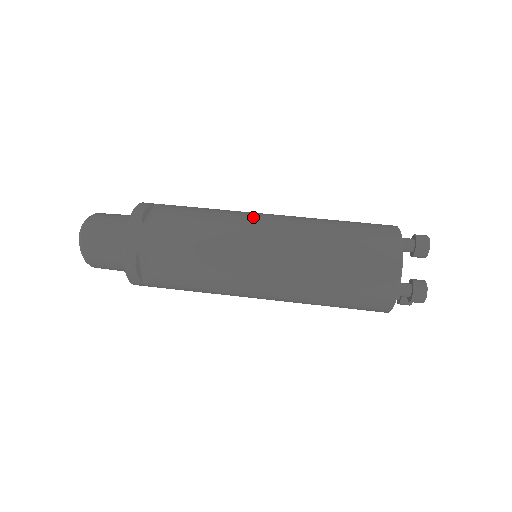
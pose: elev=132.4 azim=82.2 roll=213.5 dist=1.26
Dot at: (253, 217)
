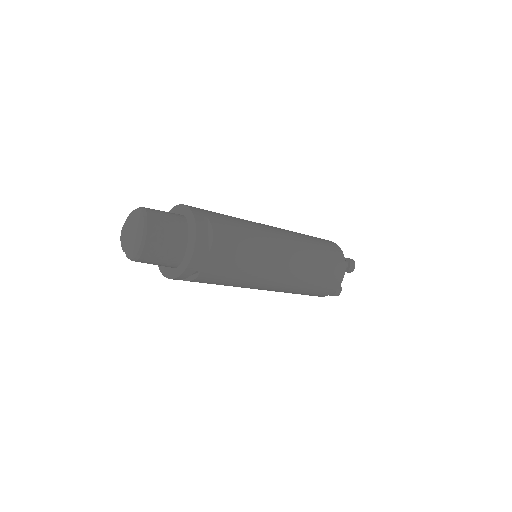
Dot at: occluded
